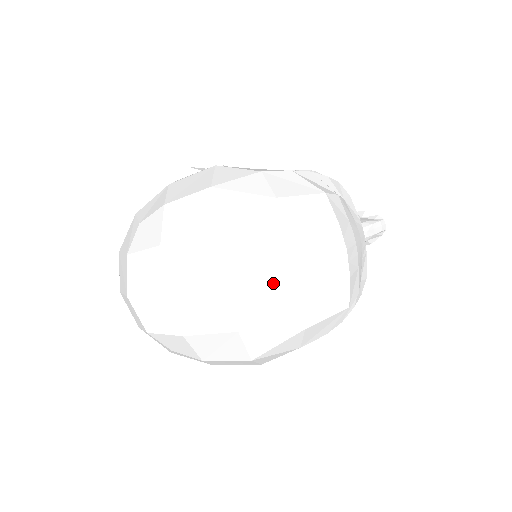
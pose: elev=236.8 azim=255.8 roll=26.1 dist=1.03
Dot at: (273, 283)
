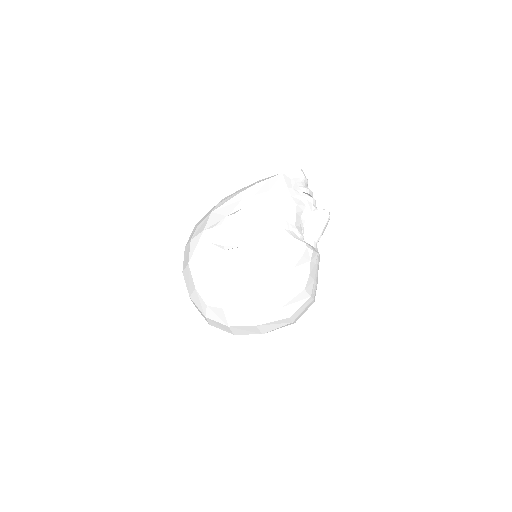
Dot at: occluded
